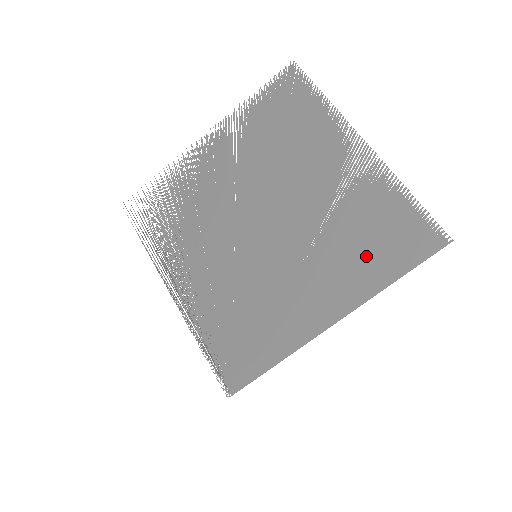
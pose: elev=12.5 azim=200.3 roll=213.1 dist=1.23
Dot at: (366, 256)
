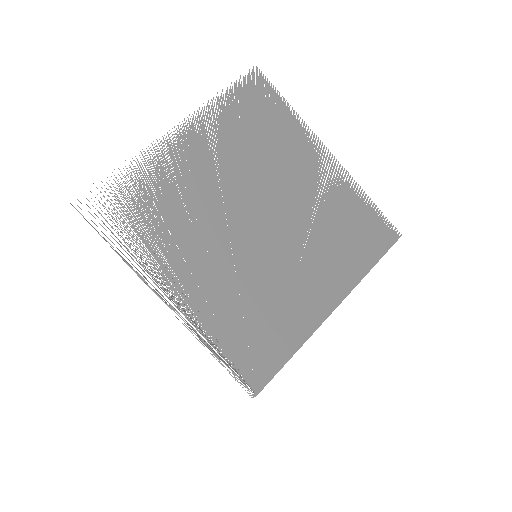
Dot at: (349, 250)
